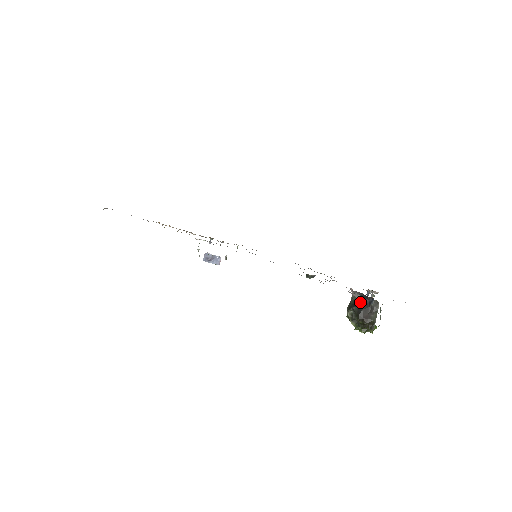
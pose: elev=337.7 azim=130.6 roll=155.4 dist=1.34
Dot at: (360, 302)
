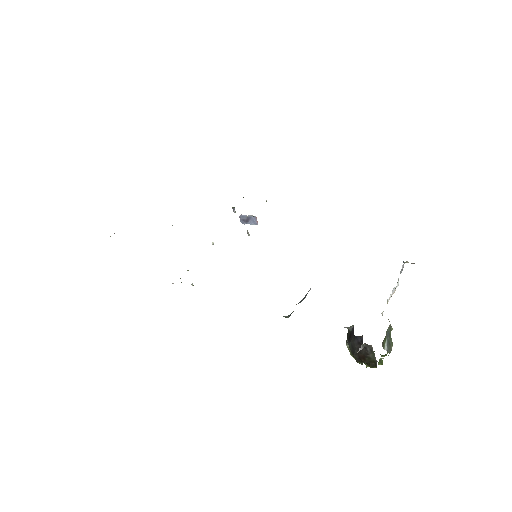
Dot at: (352, 338)
